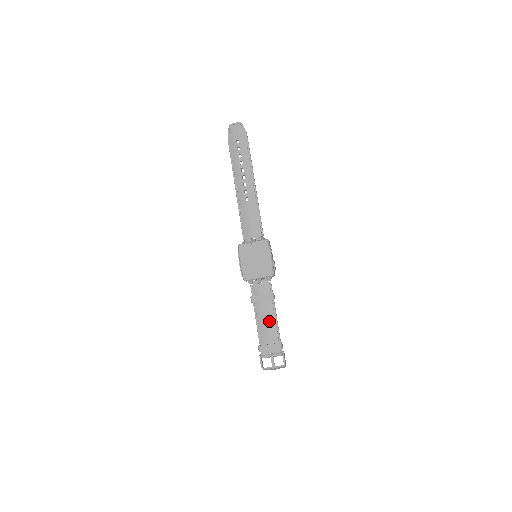
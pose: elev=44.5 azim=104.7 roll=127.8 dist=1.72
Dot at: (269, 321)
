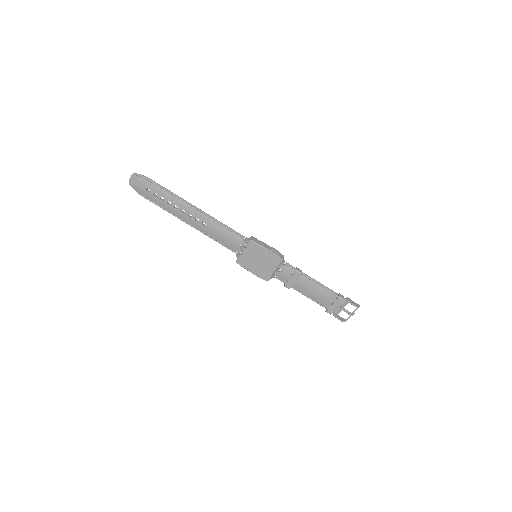
Dot at: (315, 289)
